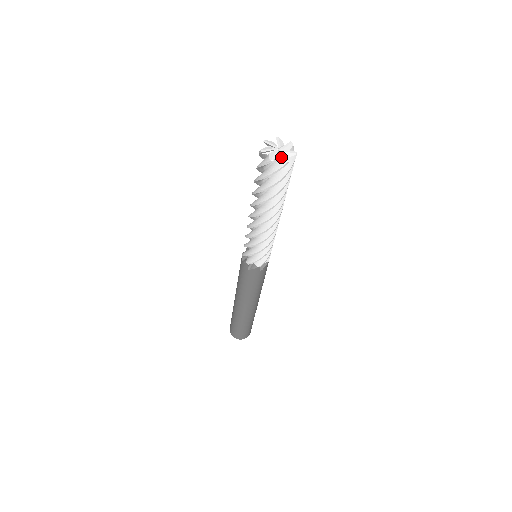
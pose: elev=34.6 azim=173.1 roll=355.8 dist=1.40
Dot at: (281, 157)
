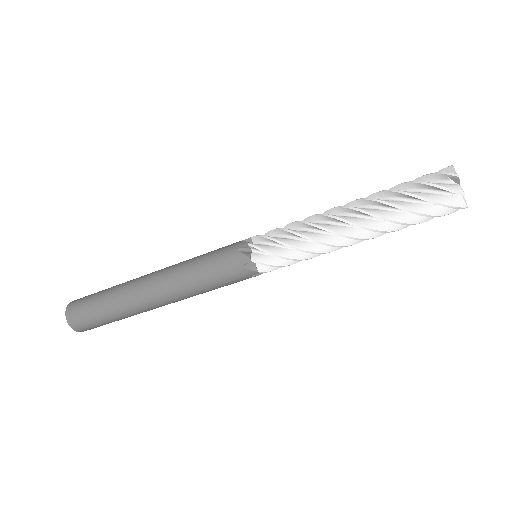
Dot at: occluded
